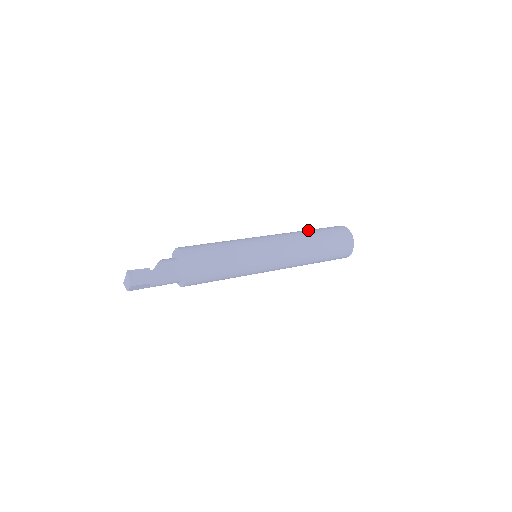
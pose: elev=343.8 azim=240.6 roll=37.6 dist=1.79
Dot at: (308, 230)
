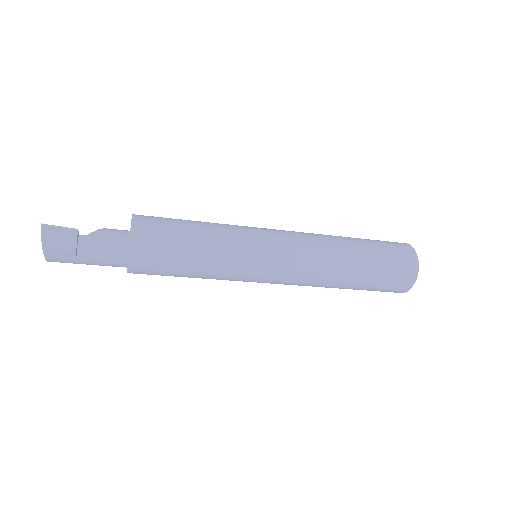
Dot at: occluded
